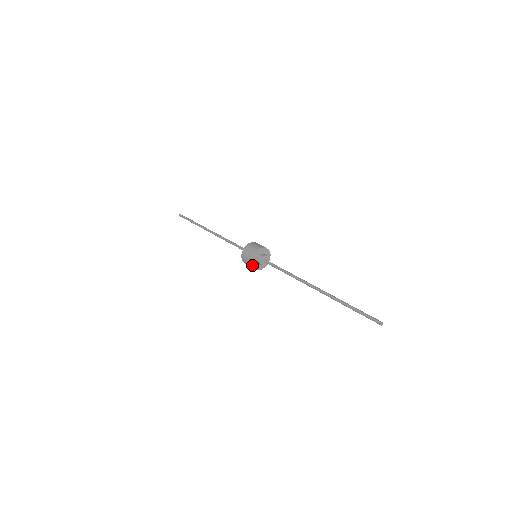
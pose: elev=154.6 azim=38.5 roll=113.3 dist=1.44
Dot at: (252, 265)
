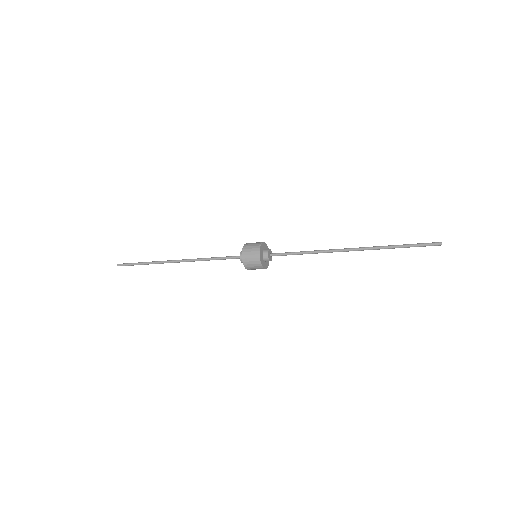
Dot at: (260, 261)
